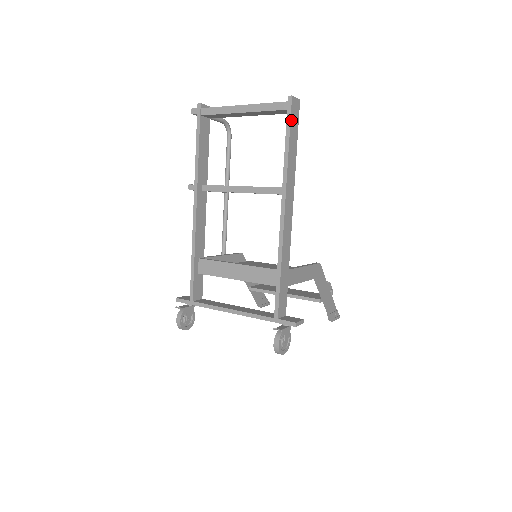
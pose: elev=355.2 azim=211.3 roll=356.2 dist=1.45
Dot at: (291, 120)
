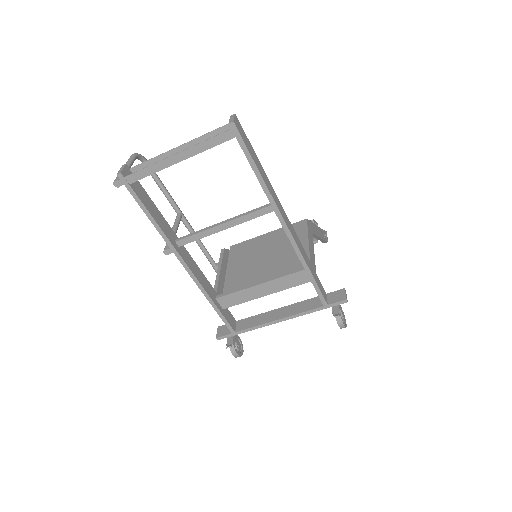
Dot at: (245, 145)
